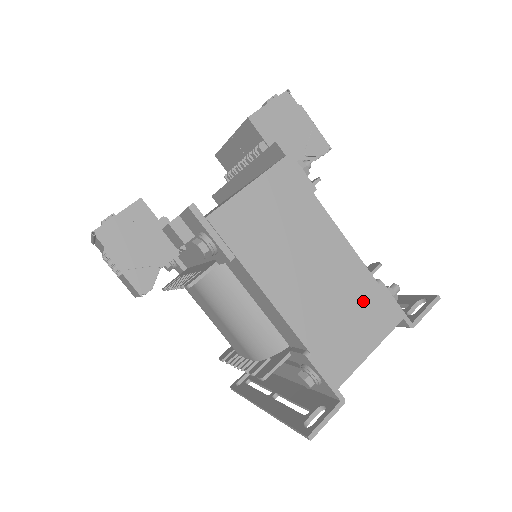
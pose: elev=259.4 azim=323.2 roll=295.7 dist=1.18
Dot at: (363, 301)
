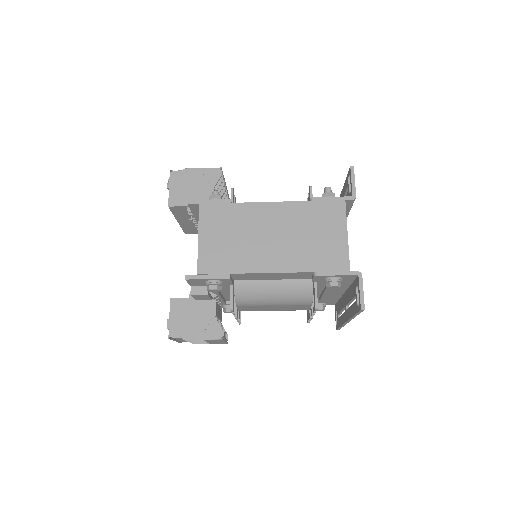
Dot at: (314, 218)
